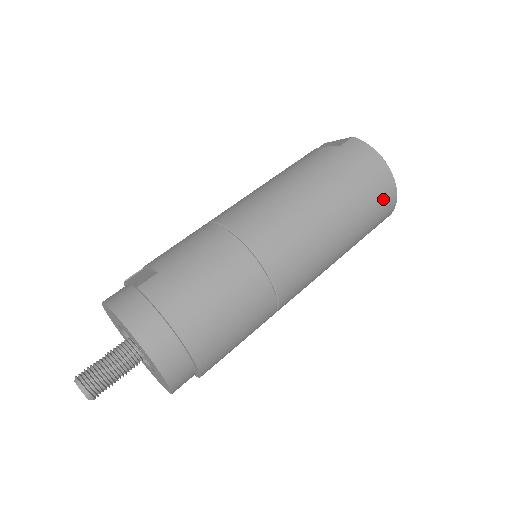
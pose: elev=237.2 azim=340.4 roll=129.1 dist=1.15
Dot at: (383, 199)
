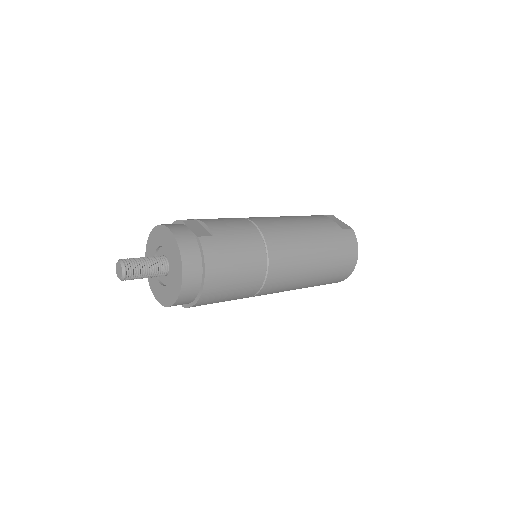
Dot at: (341, 275)
